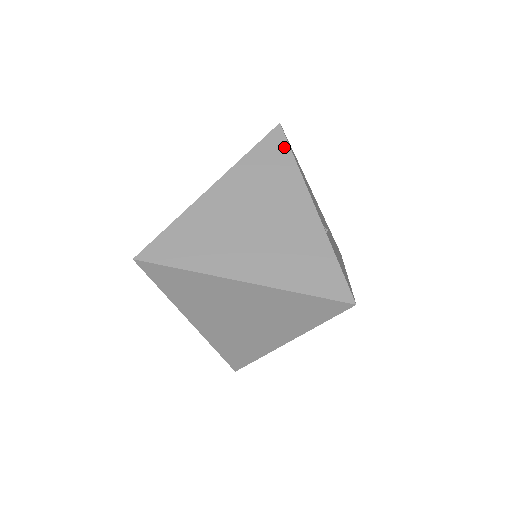
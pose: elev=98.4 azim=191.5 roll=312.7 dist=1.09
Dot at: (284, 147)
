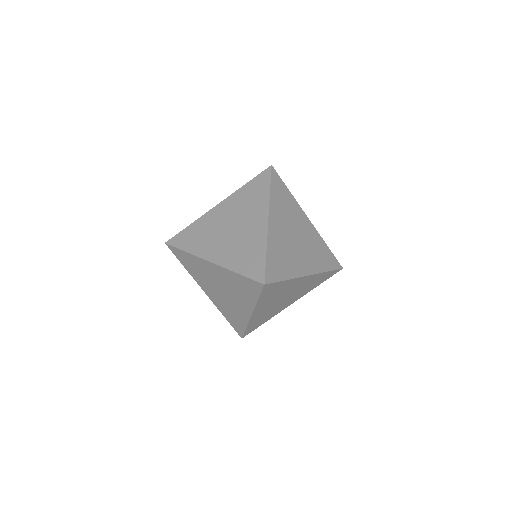
Dot at: (281, 182)
